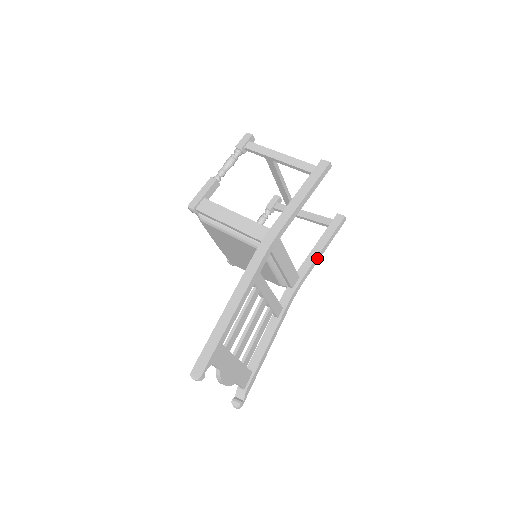
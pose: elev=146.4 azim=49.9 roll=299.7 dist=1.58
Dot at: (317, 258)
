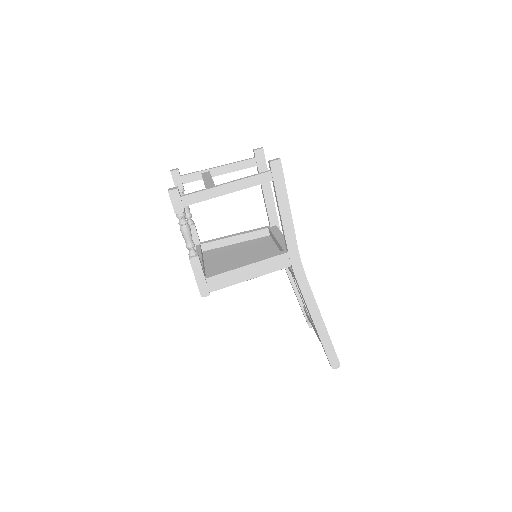
Dot at: (273, 200)
